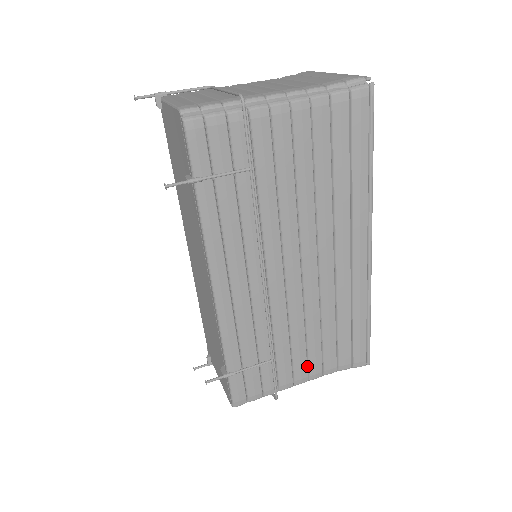
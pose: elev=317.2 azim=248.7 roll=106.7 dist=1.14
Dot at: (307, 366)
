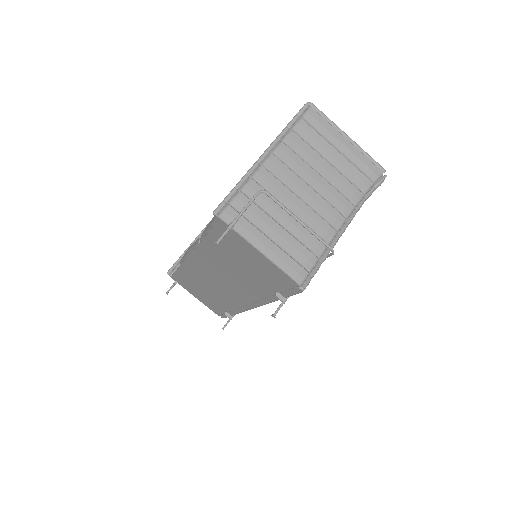
Dot at: occluded
